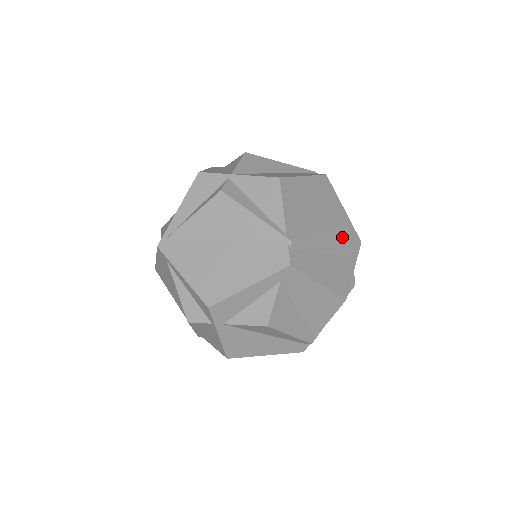
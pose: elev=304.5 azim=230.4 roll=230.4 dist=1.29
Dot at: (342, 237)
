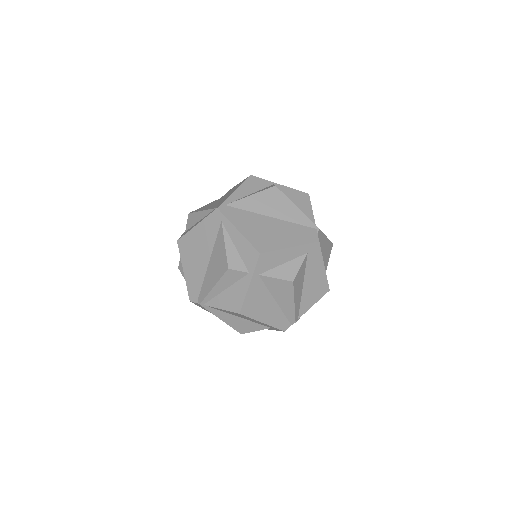
Dot at: (329, 251)
